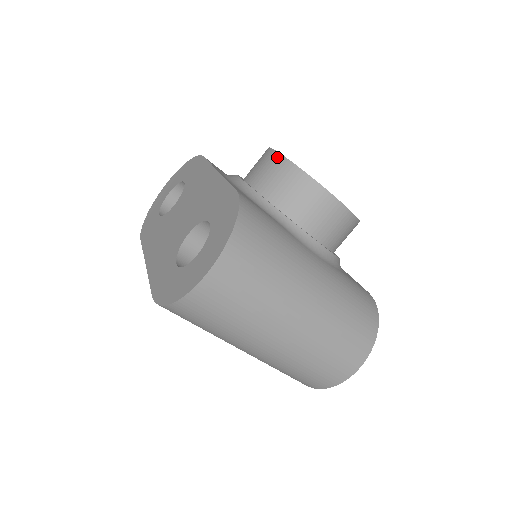
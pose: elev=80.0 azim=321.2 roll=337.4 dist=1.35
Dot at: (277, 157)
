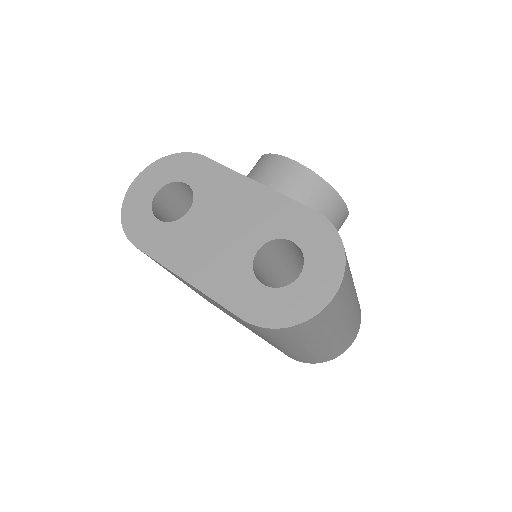
Dot at: (303, 169)
